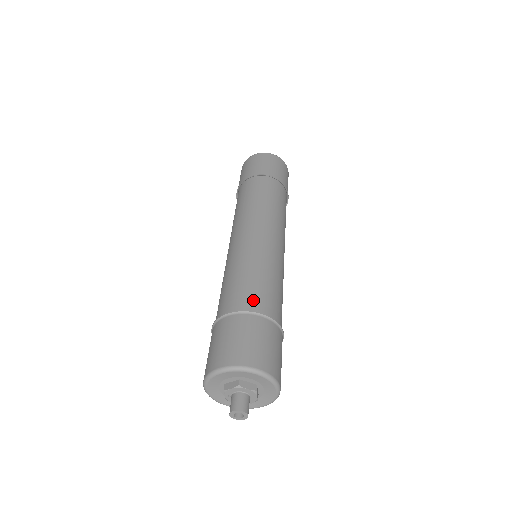
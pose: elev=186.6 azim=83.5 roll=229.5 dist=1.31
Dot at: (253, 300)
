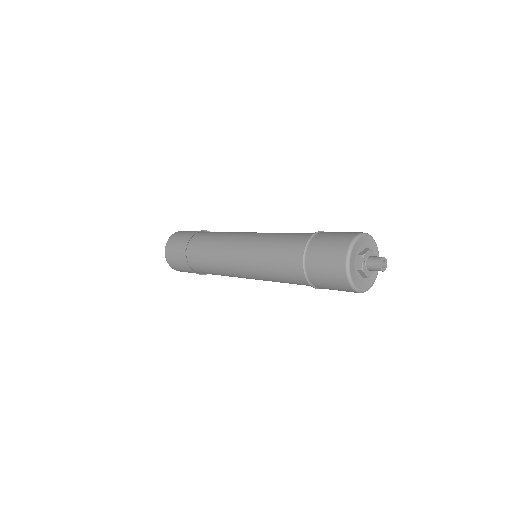
Dot at: occluded
